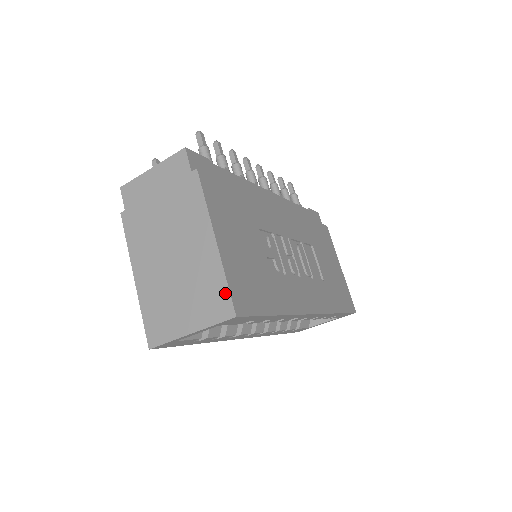
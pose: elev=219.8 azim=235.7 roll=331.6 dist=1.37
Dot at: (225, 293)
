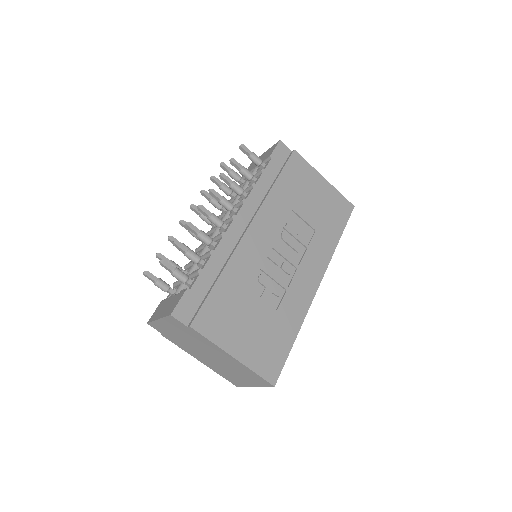
Dot at: (260, 378)
